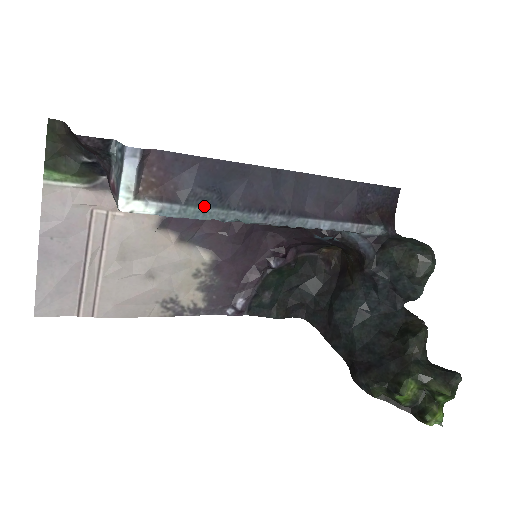
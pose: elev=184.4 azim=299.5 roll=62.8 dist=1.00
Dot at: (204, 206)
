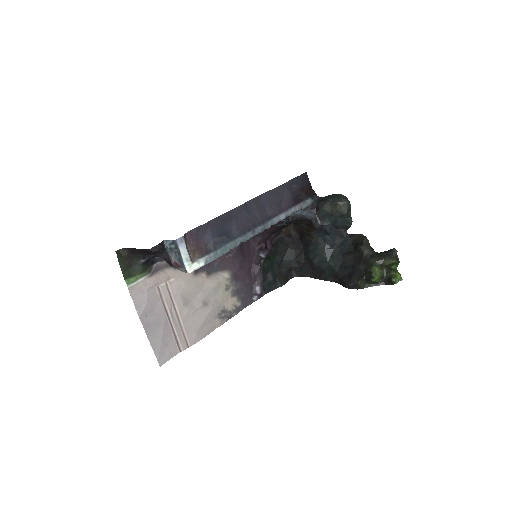
Dot at: (223, 245)
